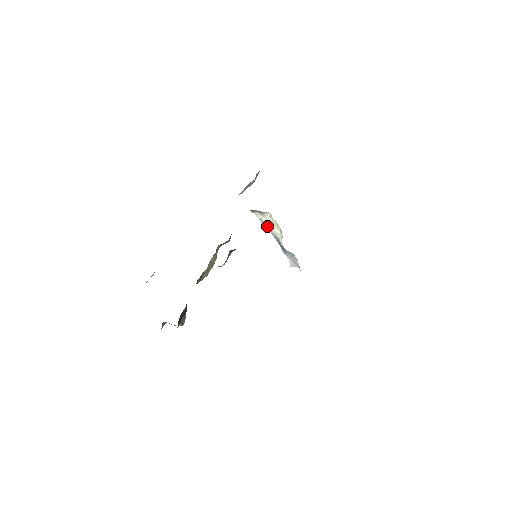
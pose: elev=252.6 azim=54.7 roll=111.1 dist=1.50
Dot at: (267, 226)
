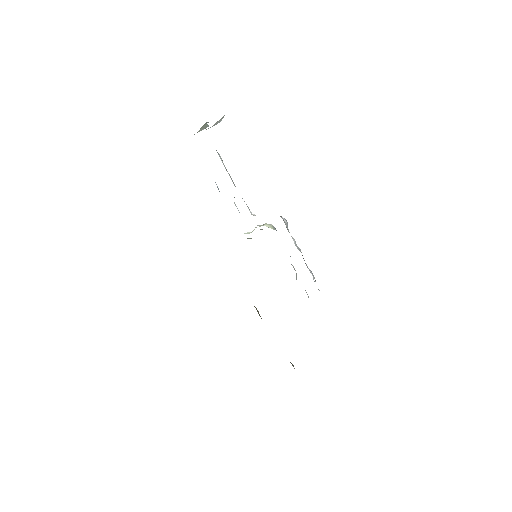
Dot at: occluded
